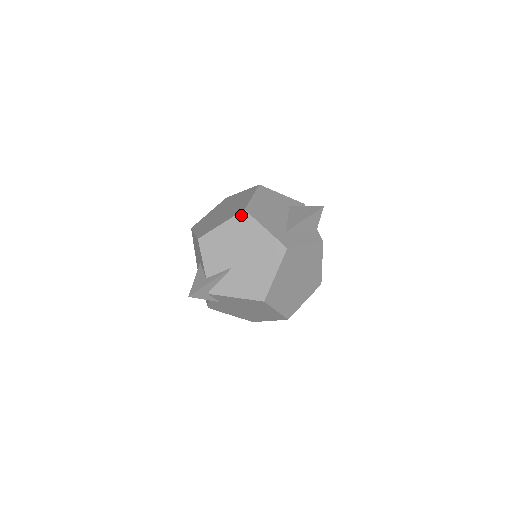
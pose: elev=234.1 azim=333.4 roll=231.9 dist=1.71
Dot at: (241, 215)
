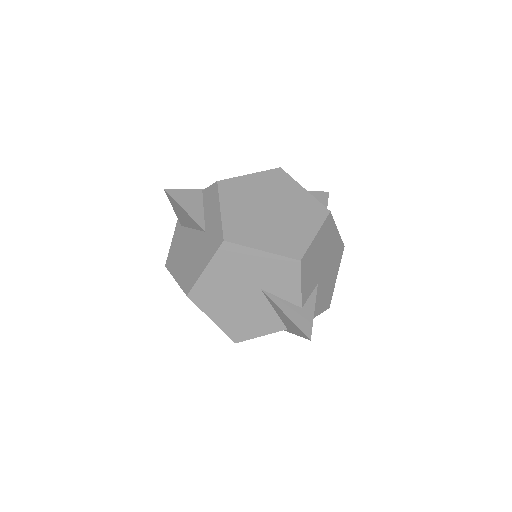
Dot at: (328, 219)
